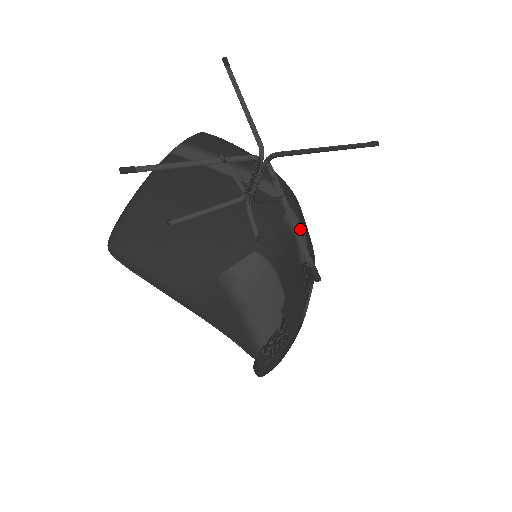
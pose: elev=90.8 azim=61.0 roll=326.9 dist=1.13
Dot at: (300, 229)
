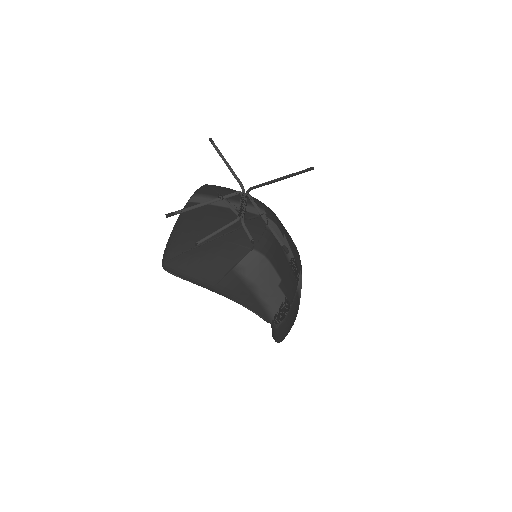
Dot at: (280, 232)
